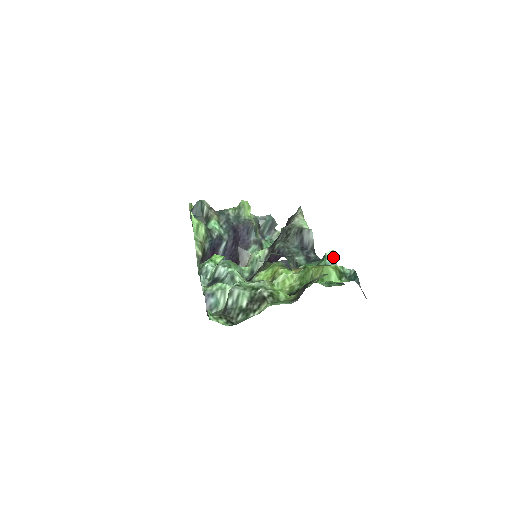
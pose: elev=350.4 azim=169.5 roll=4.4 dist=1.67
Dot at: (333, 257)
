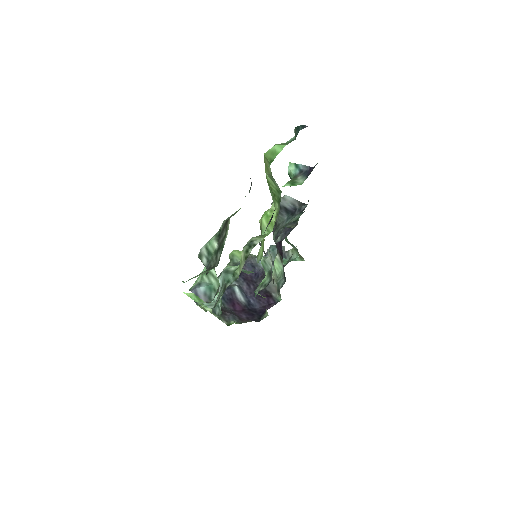
Dot at: (294, 166)
